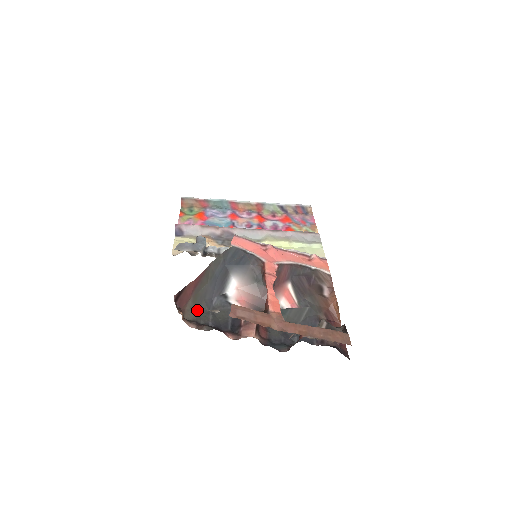
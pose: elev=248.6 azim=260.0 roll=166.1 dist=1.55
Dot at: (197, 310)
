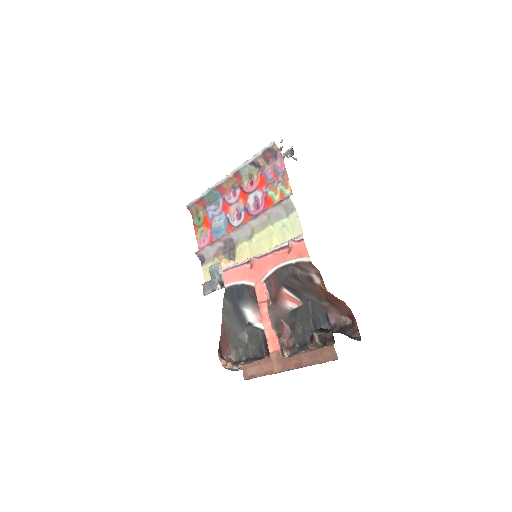
Dot at: (239, 349)
